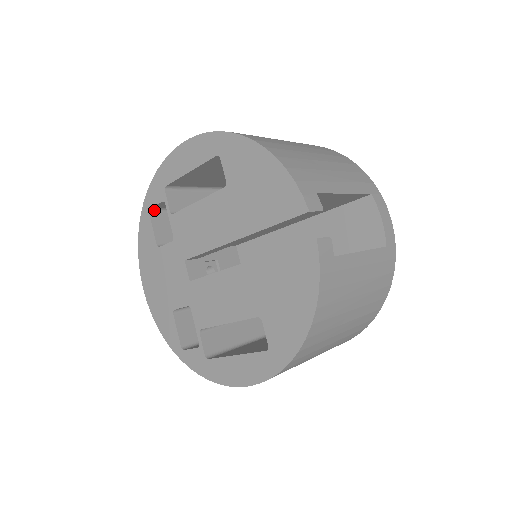
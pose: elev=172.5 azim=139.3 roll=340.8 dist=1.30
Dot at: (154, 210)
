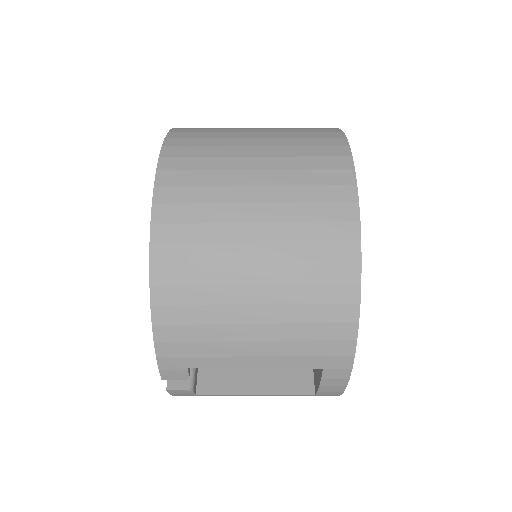
Dot at: occluded
